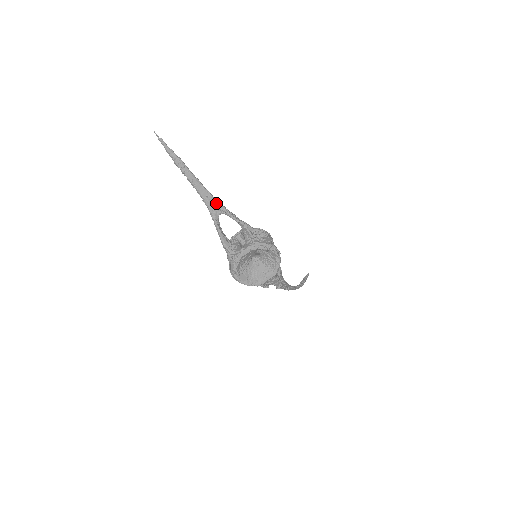
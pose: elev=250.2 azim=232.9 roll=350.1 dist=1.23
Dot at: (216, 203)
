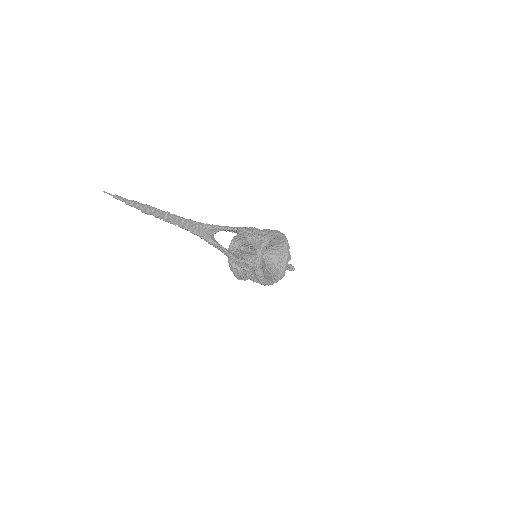
Dot at: (205, 226)
